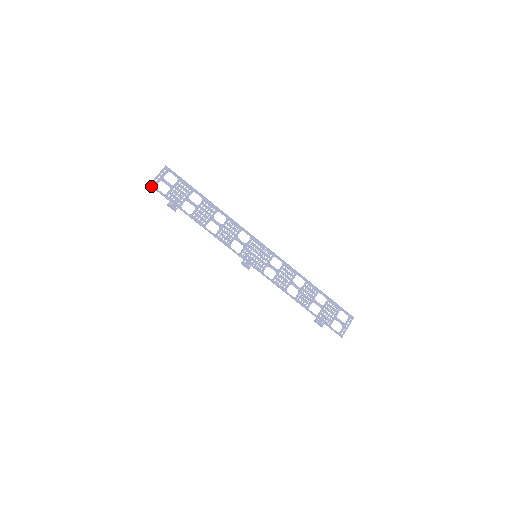
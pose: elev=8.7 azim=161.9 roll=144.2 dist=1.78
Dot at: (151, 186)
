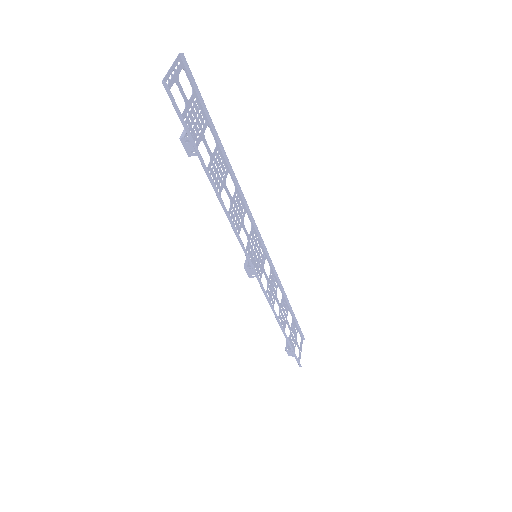
Dot at: (166, 86)
